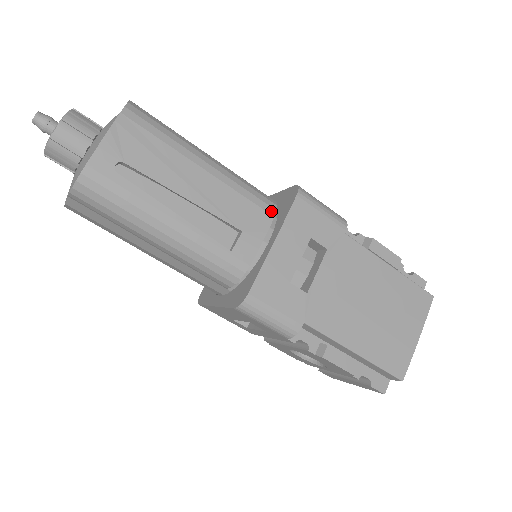
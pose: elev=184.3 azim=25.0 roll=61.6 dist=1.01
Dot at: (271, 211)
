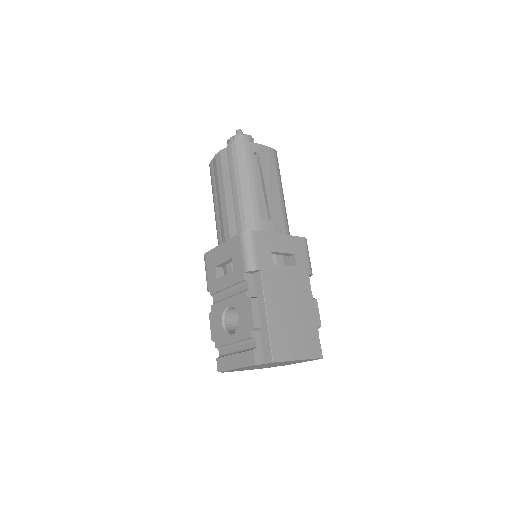
Dot at: (287, 233)
